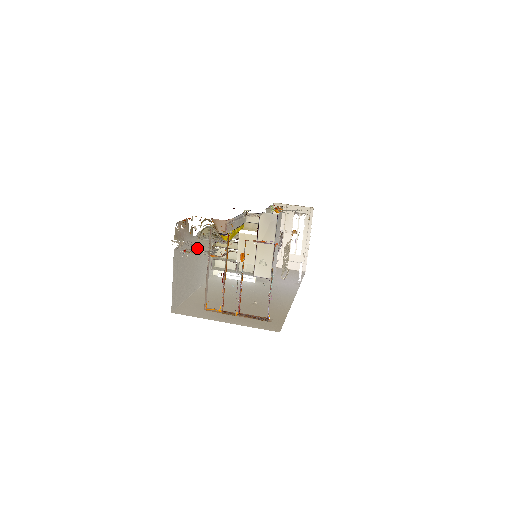
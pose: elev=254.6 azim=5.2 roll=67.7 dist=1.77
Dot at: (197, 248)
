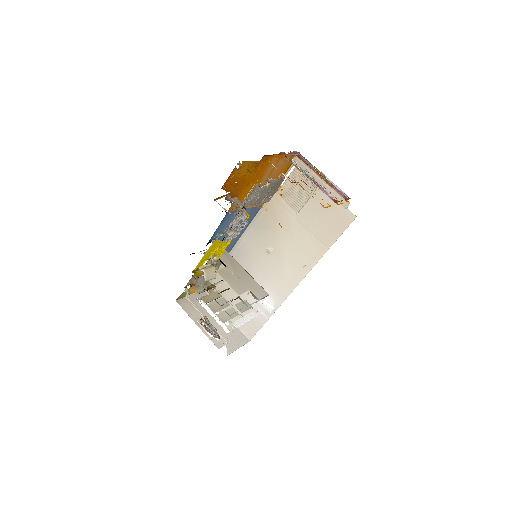
Dot at: (257, 196)
